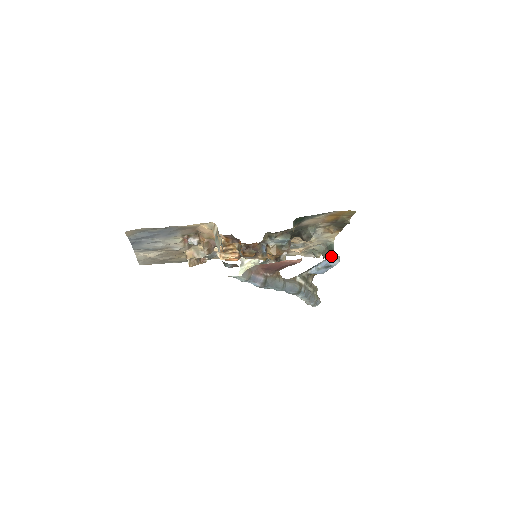
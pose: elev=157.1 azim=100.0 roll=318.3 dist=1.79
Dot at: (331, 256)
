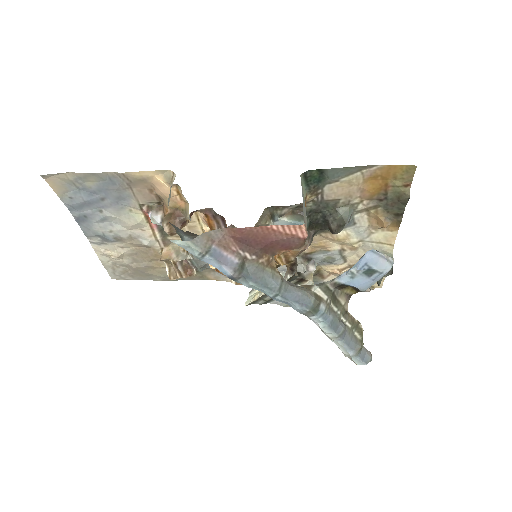
Dot at: (373, 249)
